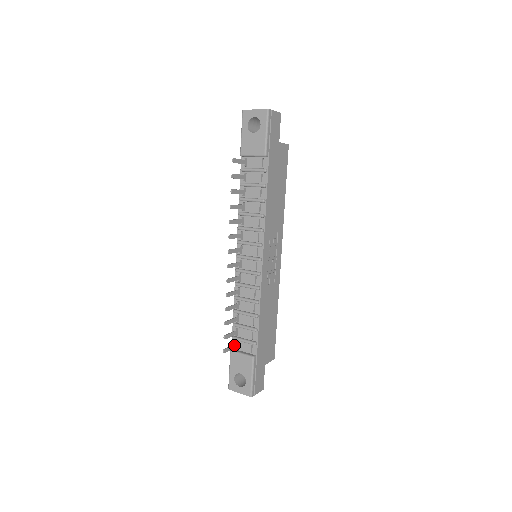
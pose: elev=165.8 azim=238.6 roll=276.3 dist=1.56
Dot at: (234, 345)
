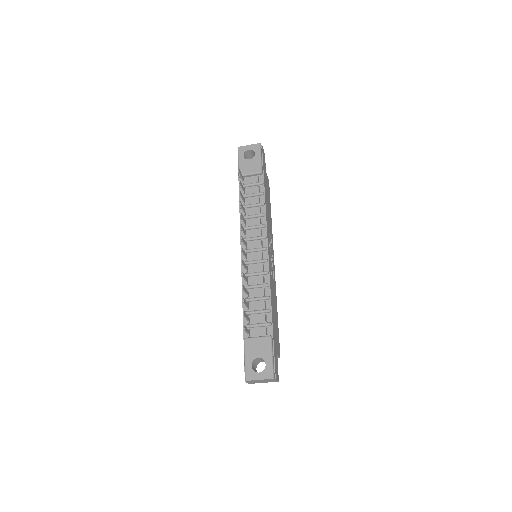
Dot at: (248, 330)
